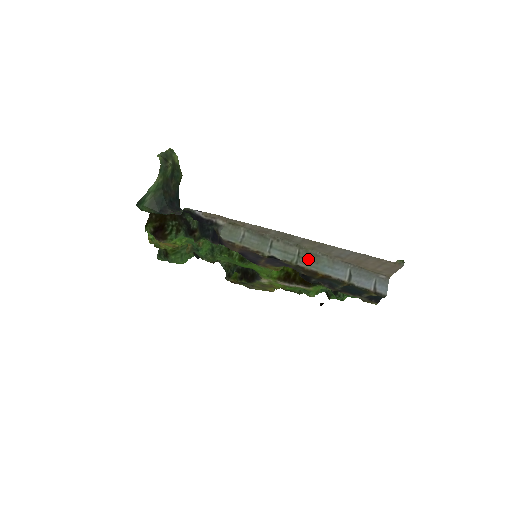
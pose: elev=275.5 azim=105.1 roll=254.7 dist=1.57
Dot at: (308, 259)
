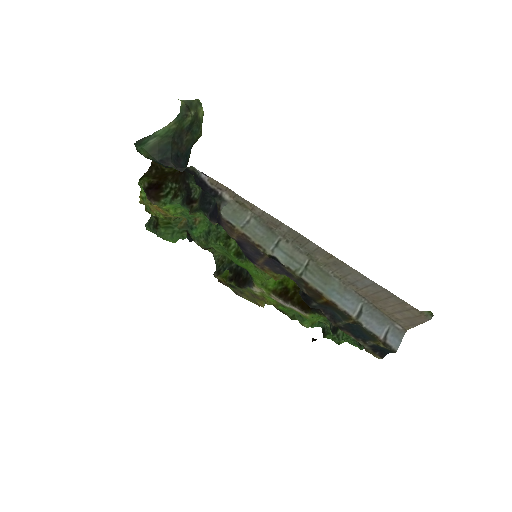
Dot at: (316, 275)
